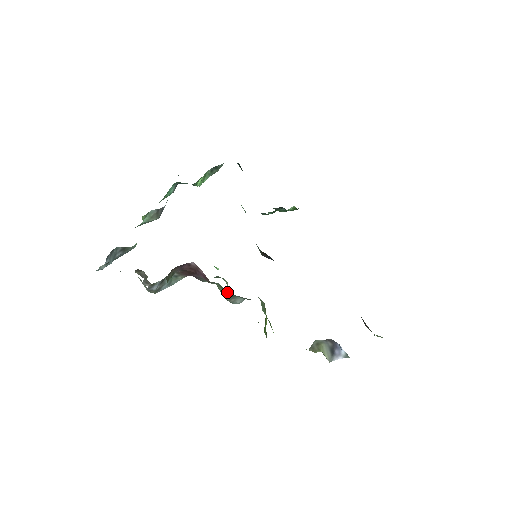
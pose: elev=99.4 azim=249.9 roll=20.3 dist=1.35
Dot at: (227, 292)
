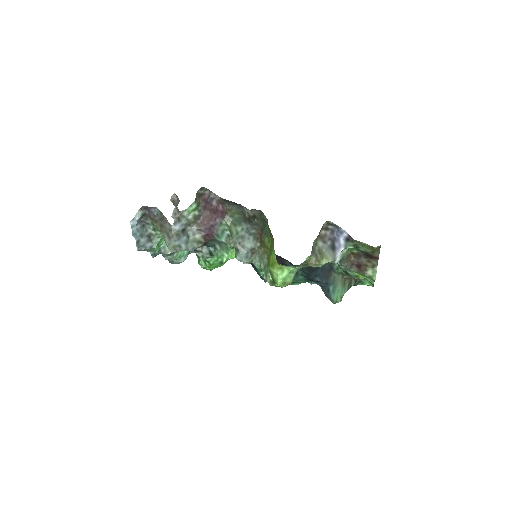
Dot at: (239, 224)
